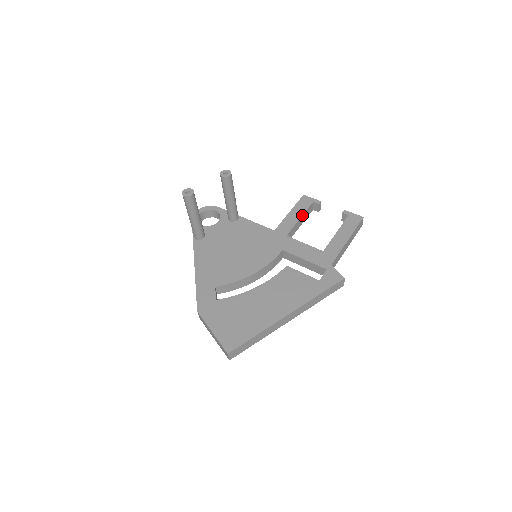
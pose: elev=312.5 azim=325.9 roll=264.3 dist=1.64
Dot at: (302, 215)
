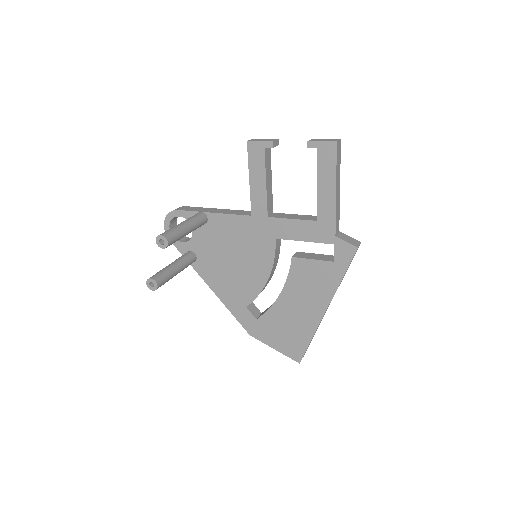
Dot at: (265, 177)
